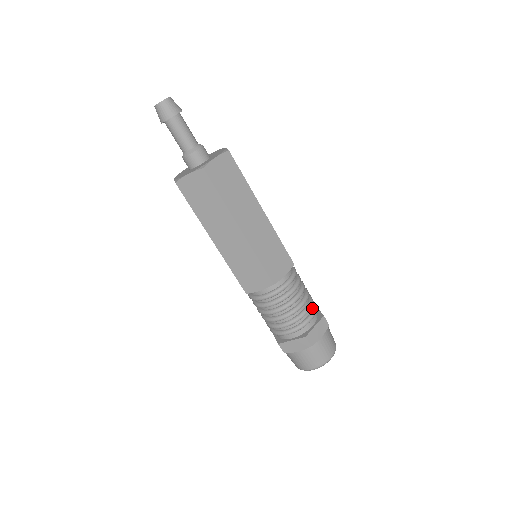
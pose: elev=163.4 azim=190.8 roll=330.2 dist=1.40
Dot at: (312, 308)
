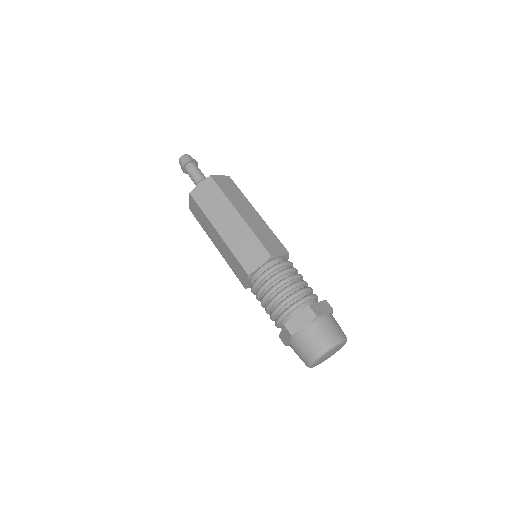
Dot at: occluded
